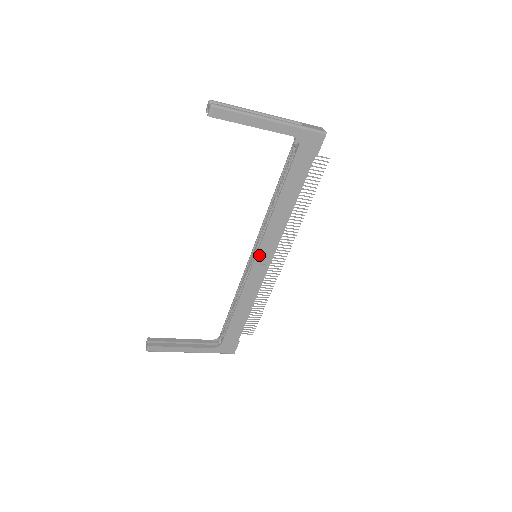
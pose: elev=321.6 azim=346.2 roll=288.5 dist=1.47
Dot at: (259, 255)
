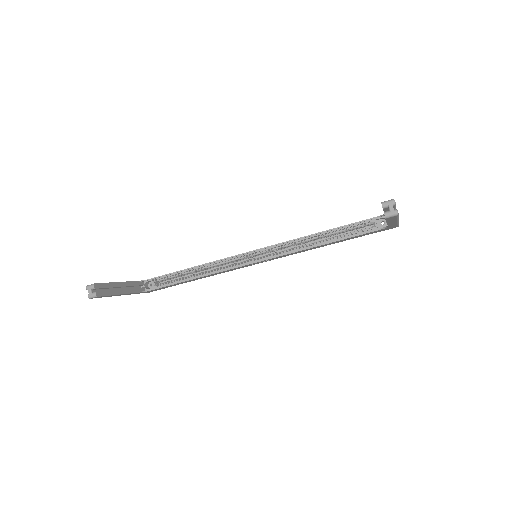
Dot at: occluded
